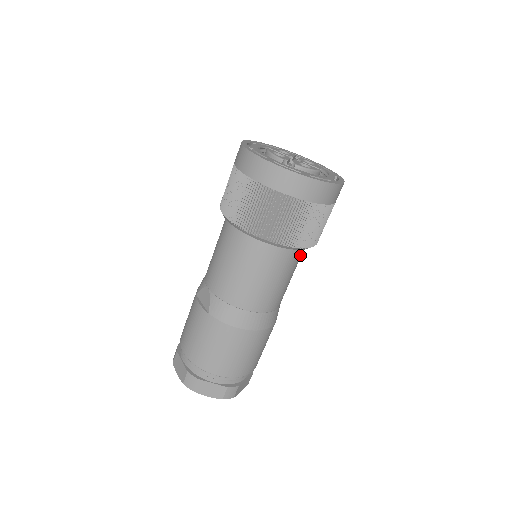
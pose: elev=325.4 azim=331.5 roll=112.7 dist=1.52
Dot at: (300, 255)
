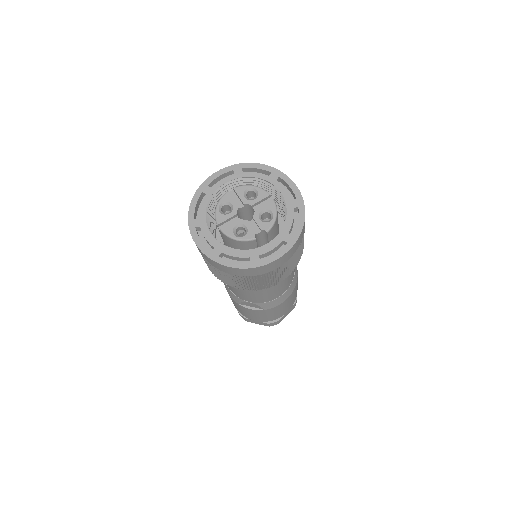
Dot at: occluded
